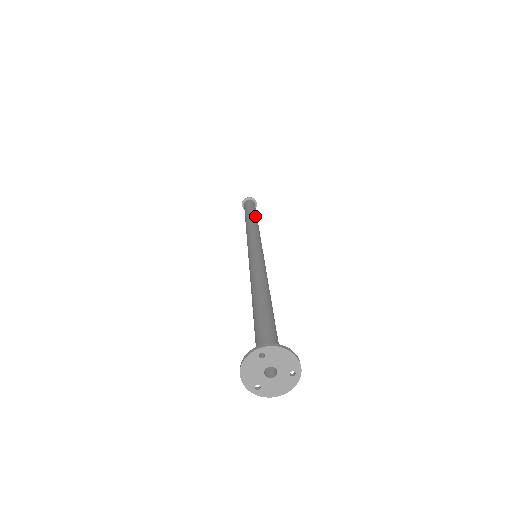
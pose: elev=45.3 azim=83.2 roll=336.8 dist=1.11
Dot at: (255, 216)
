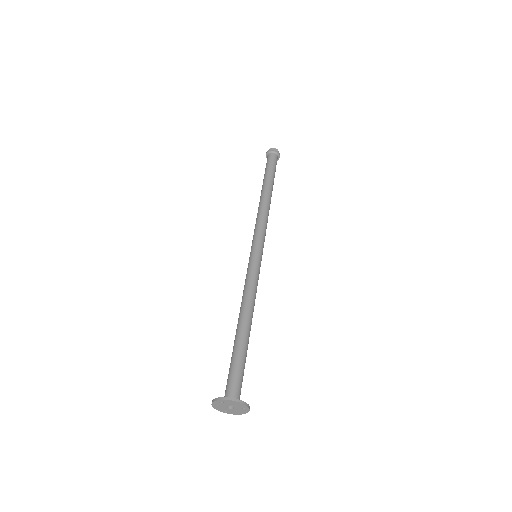
Dot at: (269, 187)
